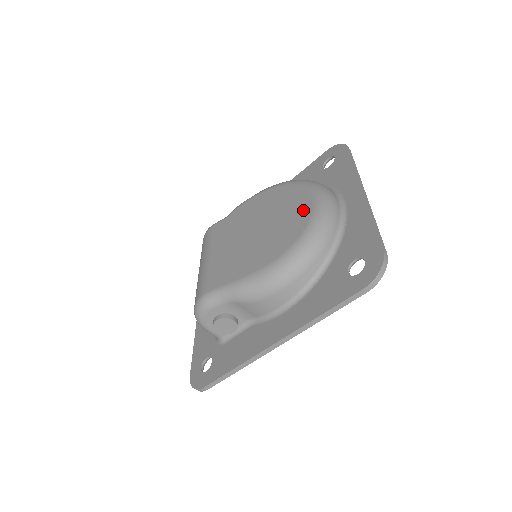
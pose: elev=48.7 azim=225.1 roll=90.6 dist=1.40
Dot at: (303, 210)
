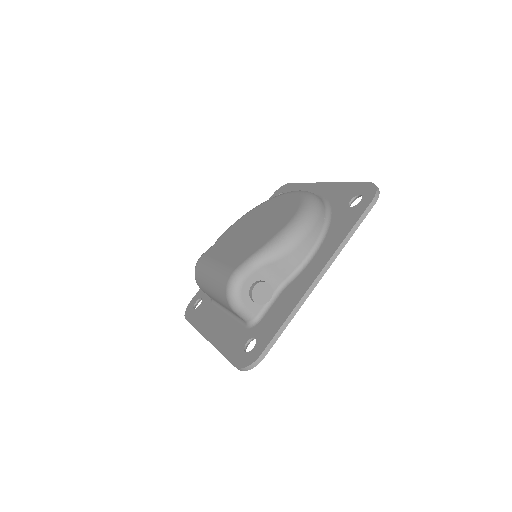
Dot at: (289, 199)
